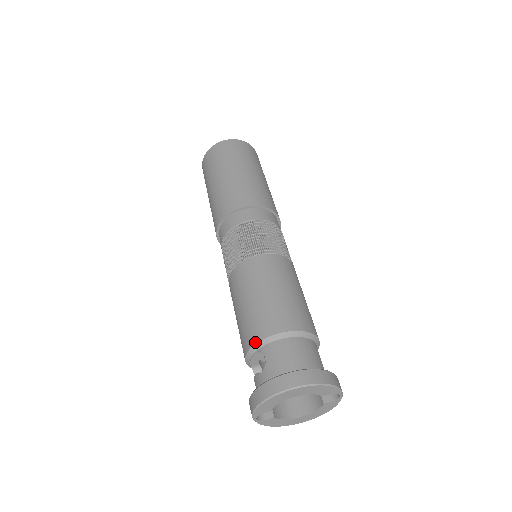
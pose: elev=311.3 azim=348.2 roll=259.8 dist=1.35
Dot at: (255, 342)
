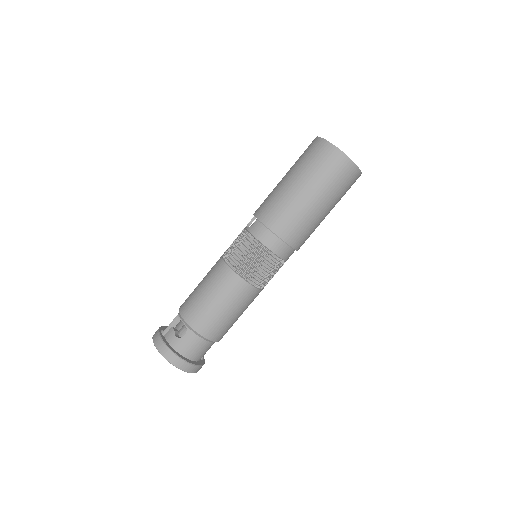
Dot at: (189, 324)
